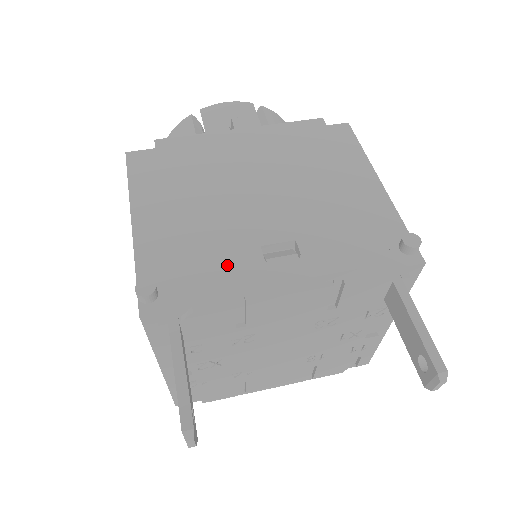
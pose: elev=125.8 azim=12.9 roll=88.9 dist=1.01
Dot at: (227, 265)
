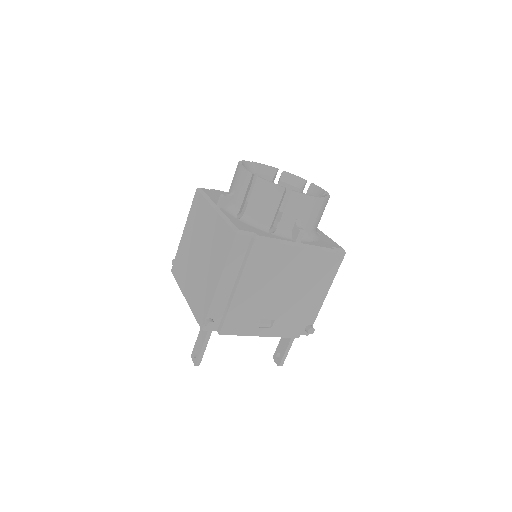
Dot at: (245, 324)
